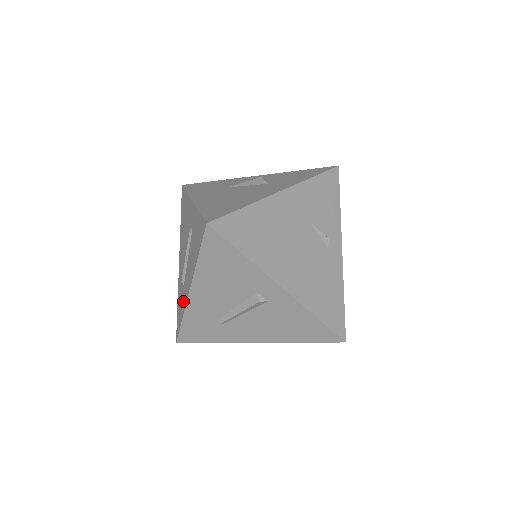
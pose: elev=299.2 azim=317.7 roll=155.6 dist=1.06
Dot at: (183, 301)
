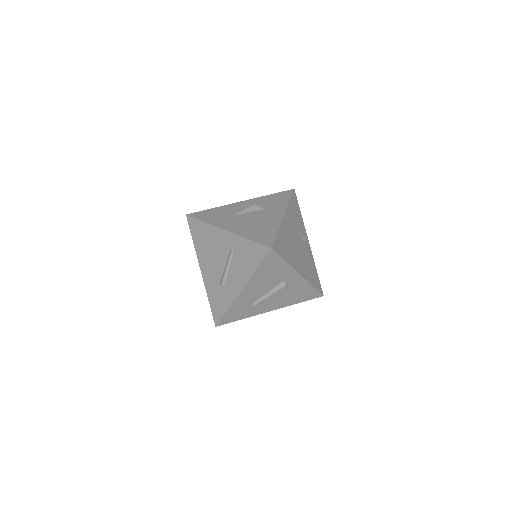
Dot at: (227, 297)
